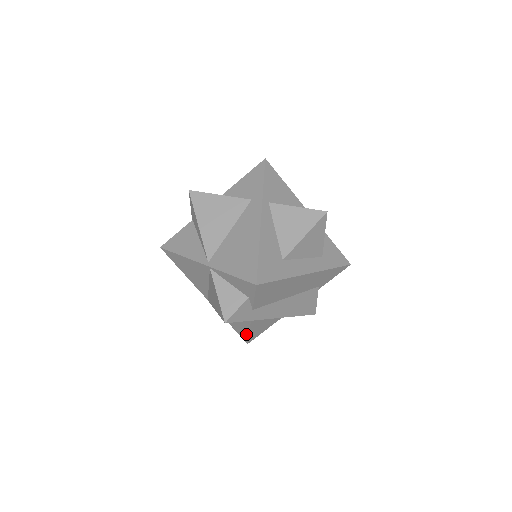
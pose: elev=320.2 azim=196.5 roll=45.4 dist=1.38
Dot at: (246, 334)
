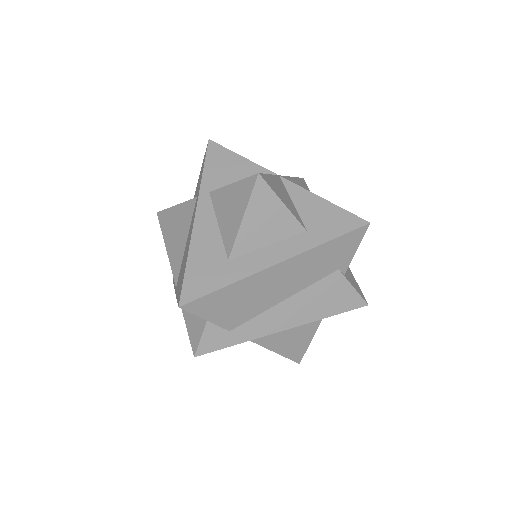
Dot at: (280, 354)
